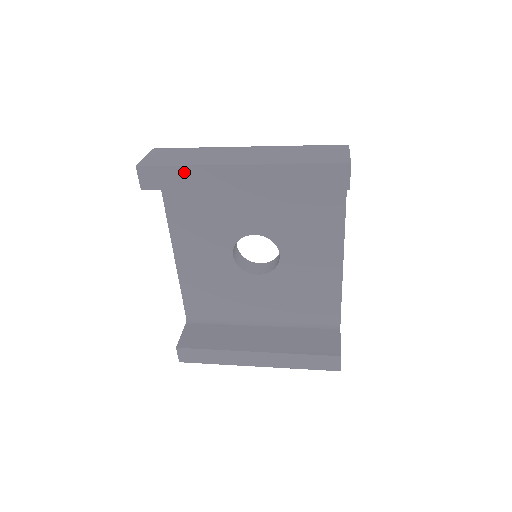
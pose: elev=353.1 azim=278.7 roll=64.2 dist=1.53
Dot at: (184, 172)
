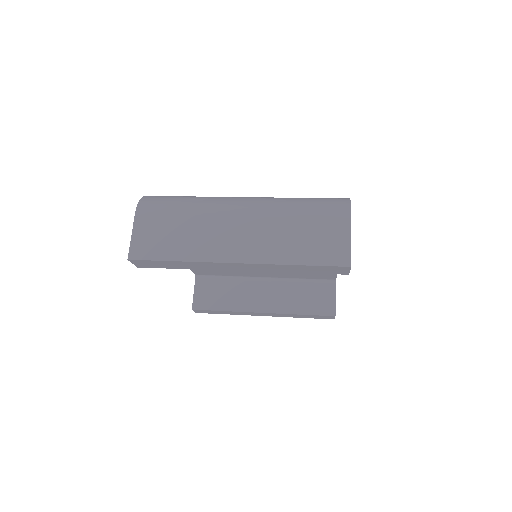
Dot at: (179, 263)
